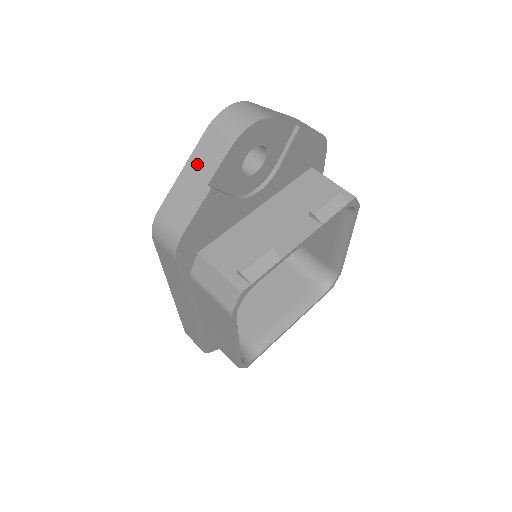
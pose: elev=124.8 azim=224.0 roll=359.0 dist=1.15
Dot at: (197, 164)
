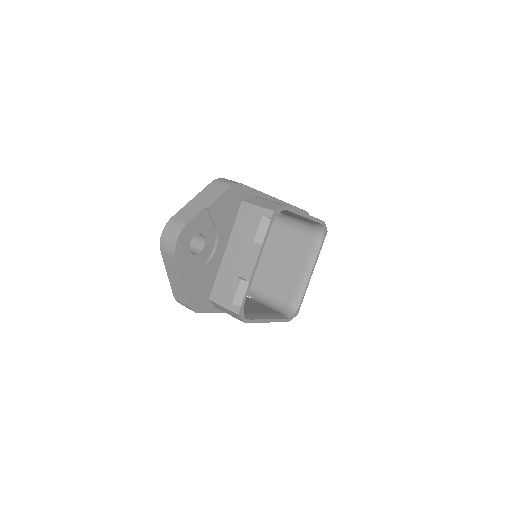
Dot at: (170, 270)
